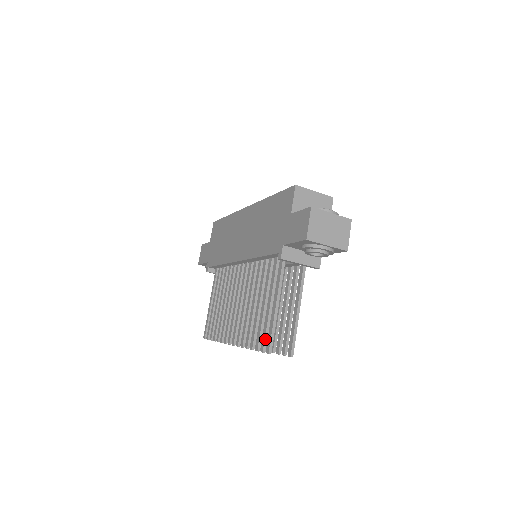
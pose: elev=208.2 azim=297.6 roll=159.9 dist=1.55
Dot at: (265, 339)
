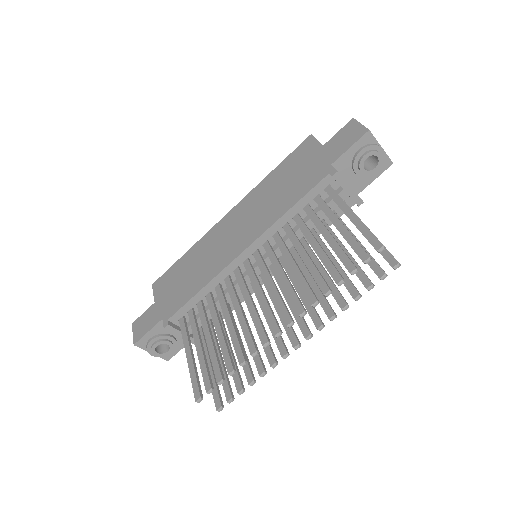
Dot at: (362, 248)
